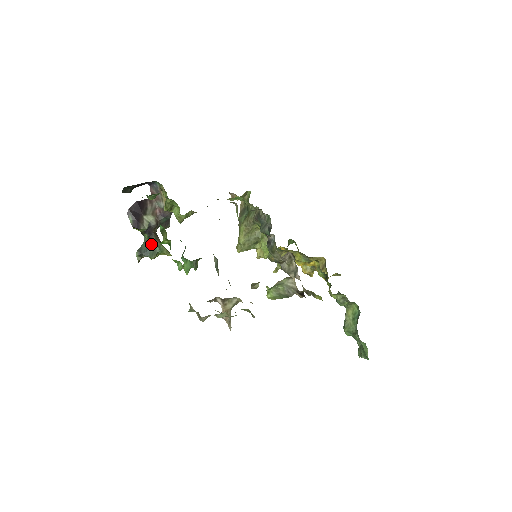
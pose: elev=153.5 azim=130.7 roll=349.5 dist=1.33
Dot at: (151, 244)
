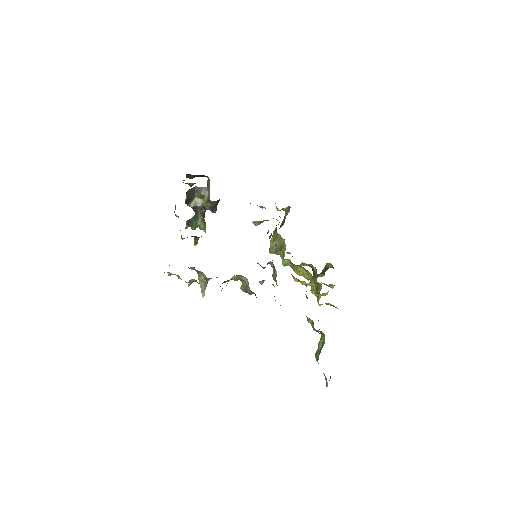
Dot at: (196, 219)
